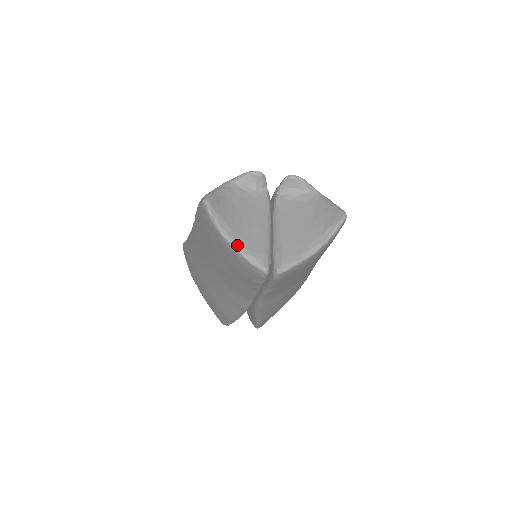
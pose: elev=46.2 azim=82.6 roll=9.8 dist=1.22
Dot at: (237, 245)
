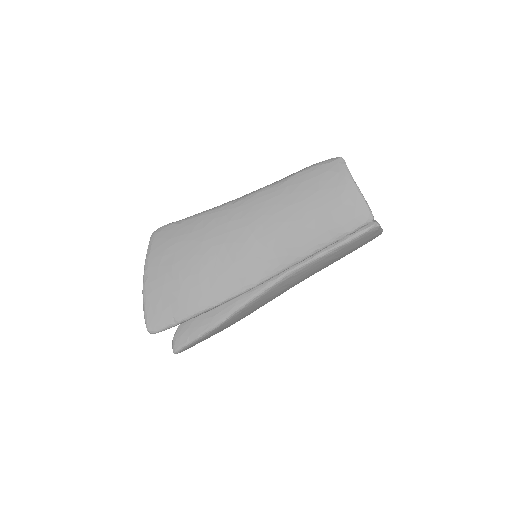
Dot at: occluded
